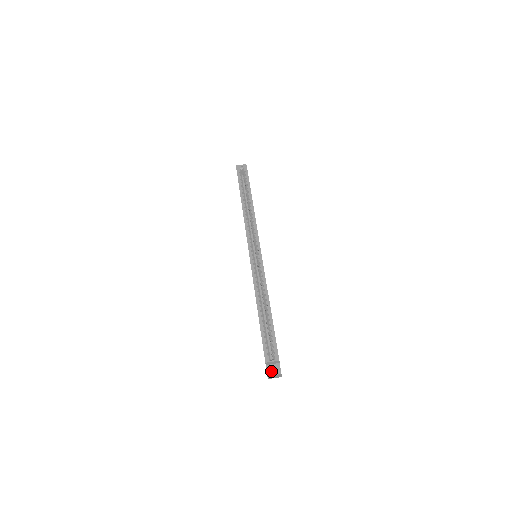
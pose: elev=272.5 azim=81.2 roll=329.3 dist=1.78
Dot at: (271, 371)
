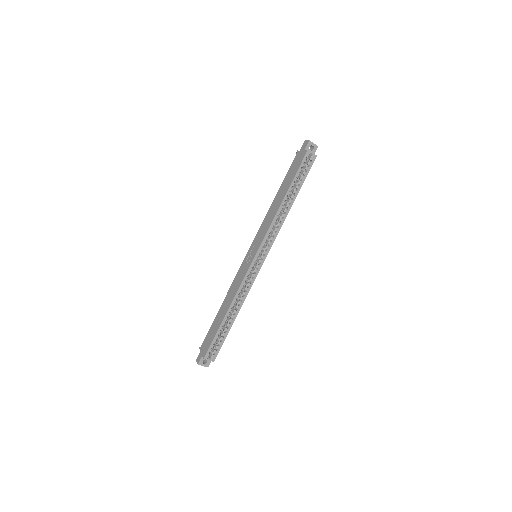
Dot at: (203, 362)
